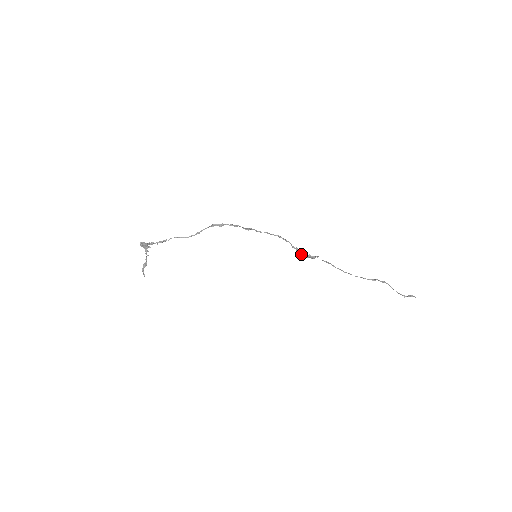
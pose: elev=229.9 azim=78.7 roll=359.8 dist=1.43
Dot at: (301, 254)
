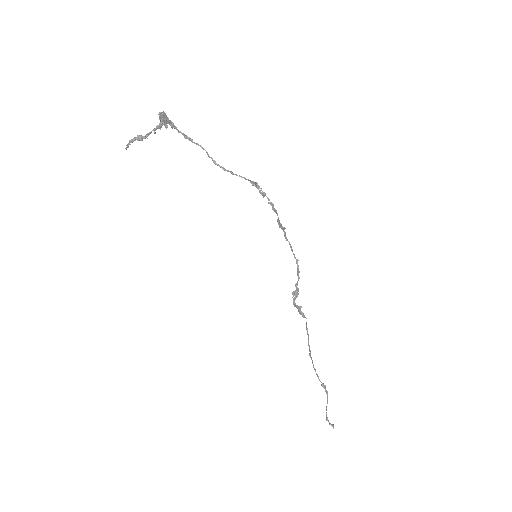
Dot at: (294, 297)
